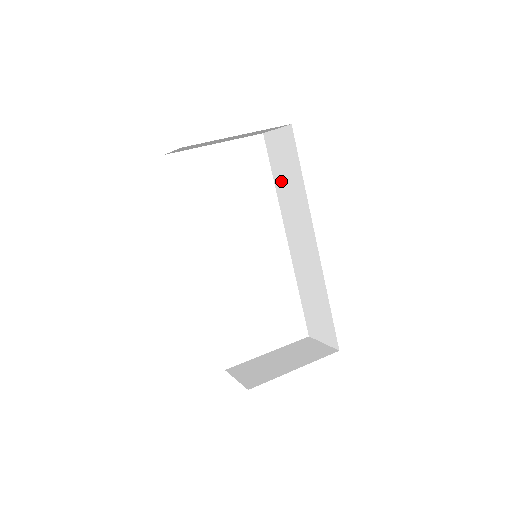
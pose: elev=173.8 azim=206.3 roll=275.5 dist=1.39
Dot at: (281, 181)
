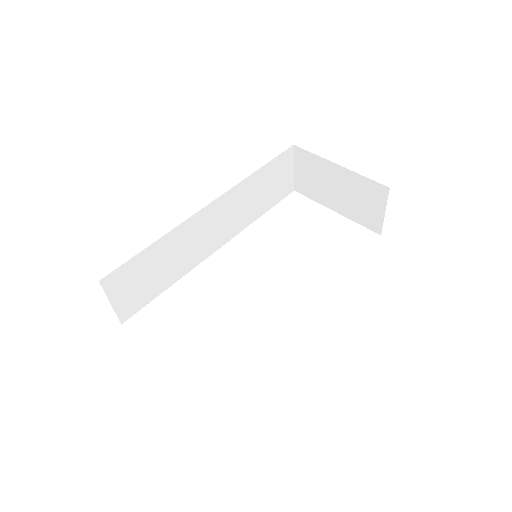
Dot at: occluded
